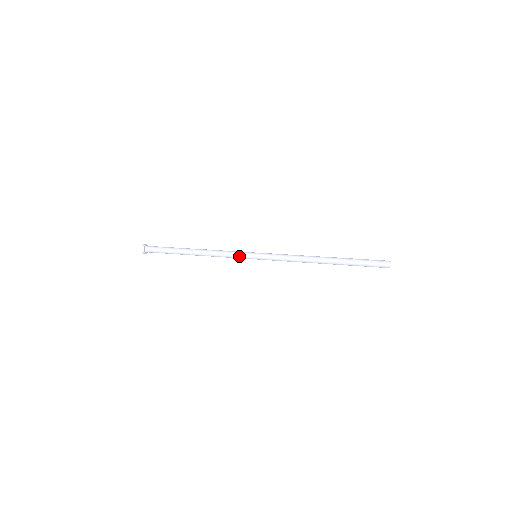
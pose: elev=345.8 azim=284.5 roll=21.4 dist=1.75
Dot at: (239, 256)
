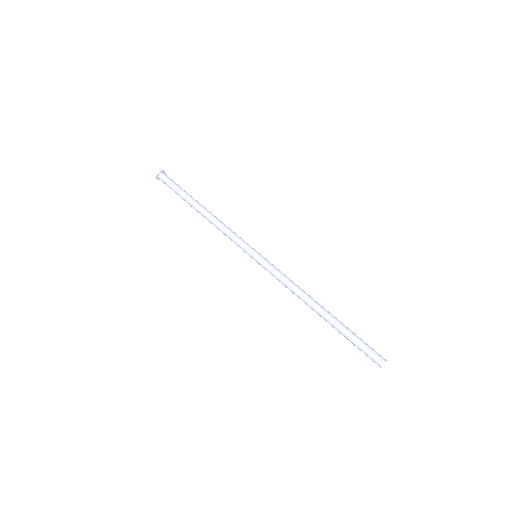
Dot at: (240, 244)
